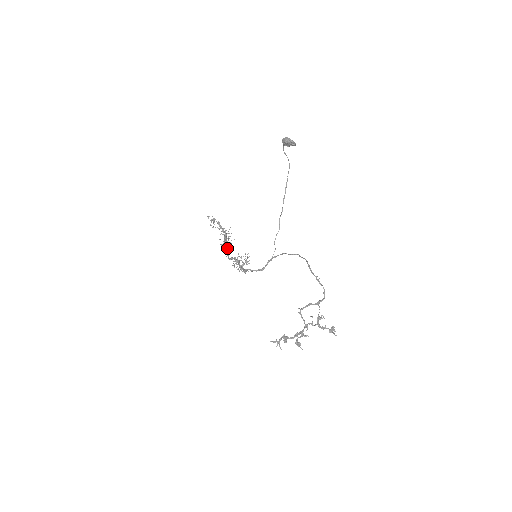
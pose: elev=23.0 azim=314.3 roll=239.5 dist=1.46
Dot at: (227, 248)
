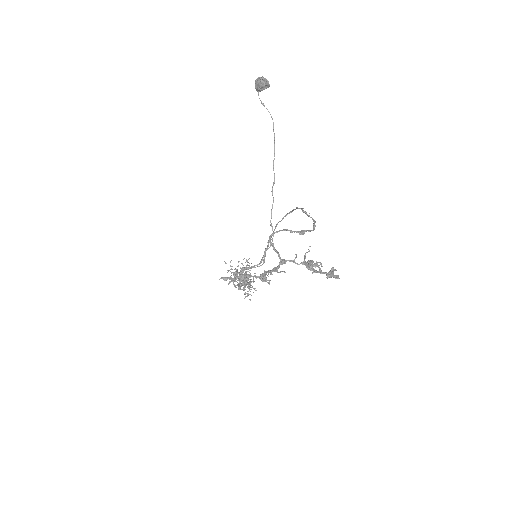
Dot at: (243, 287)
